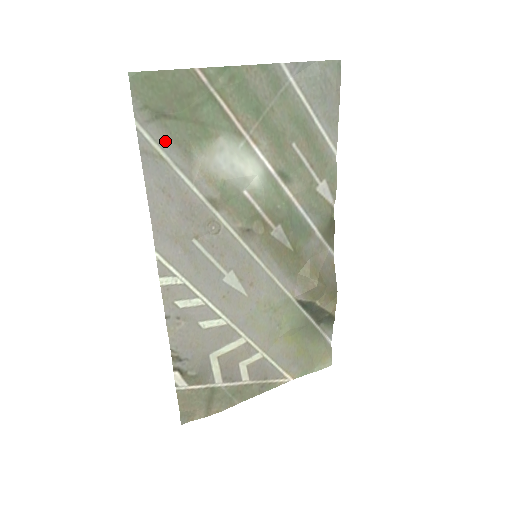
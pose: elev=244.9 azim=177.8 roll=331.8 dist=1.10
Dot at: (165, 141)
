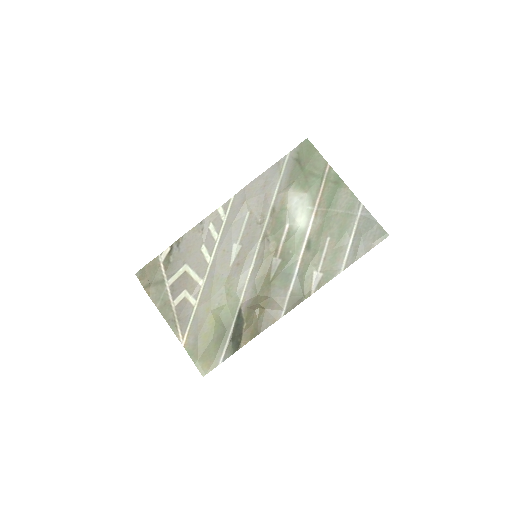
Dot at: (289, 169)
